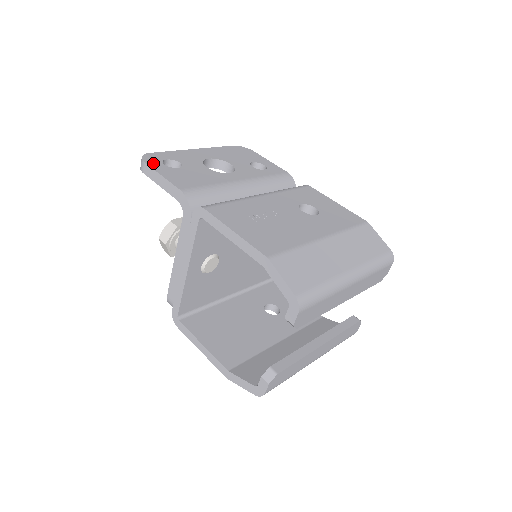
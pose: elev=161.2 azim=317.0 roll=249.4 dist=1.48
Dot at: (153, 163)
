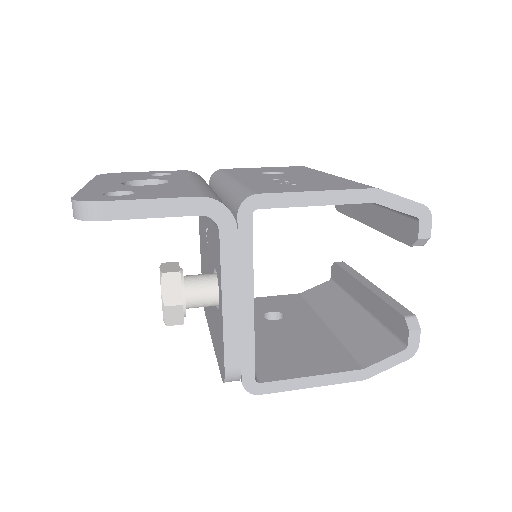
Dot at: (108, 198)
